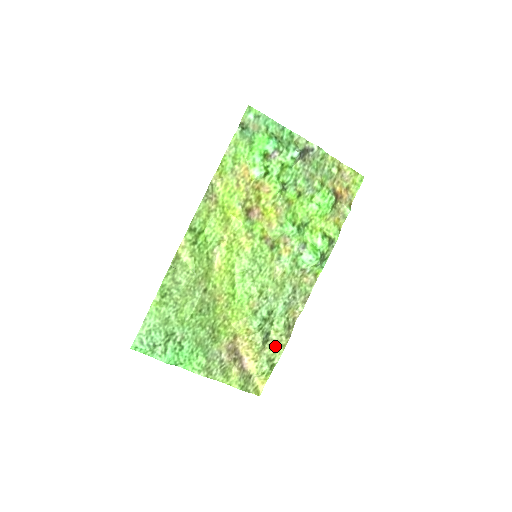
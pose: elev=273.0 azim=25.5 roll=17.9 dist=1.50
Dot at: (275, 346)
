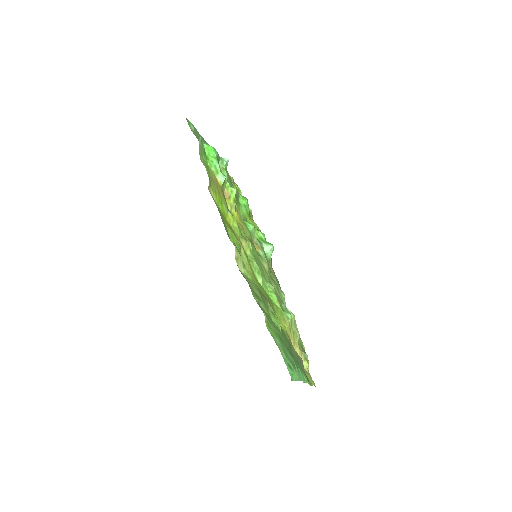
Dot at: occluded
